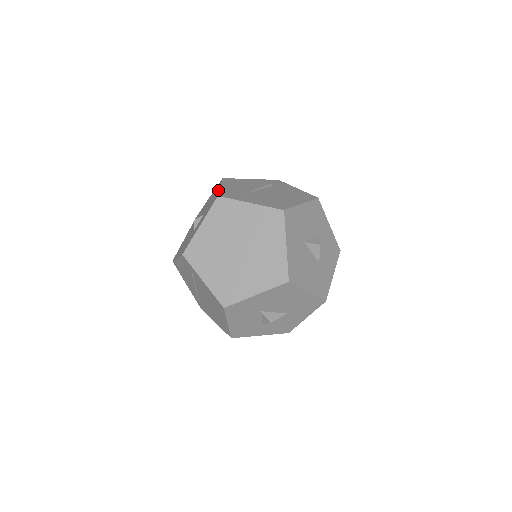
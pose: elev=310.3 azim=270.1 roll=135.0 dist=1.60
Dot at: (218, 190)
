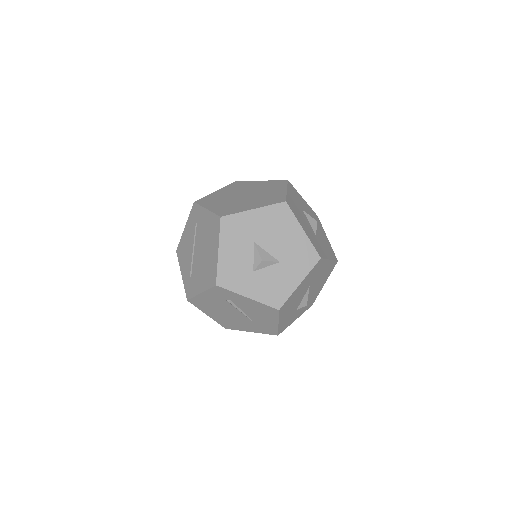
Dot at: occluded
